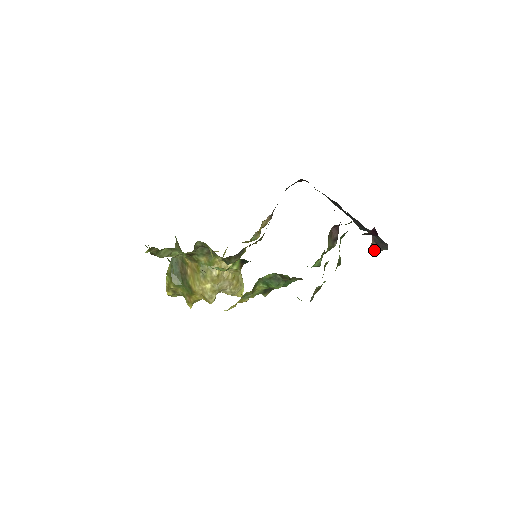
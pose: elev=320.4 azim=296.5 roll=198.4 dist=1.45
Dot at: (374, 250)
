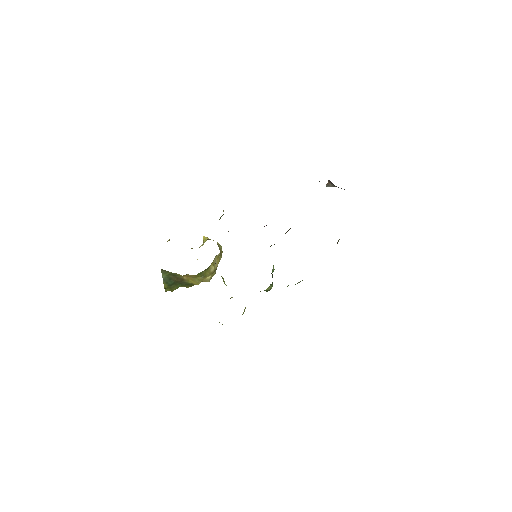
Dot at: occluded
